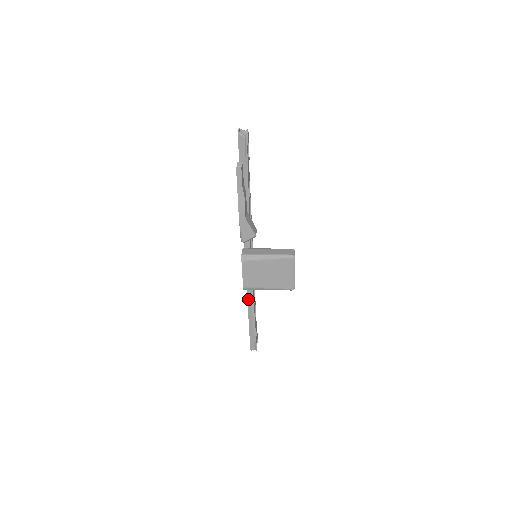
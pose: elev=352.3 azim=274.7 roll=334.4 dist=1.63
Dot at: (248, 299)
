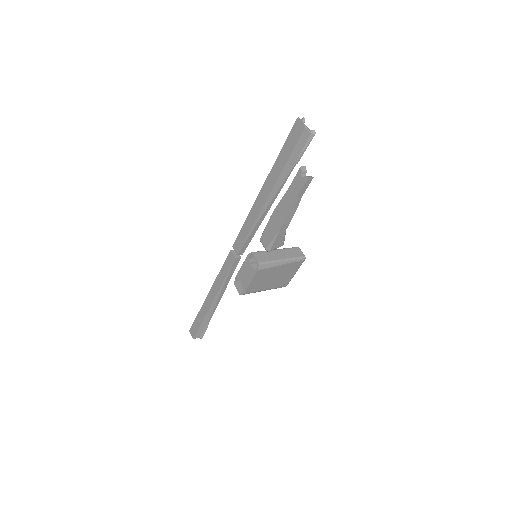
Dot at: (217, 294)
